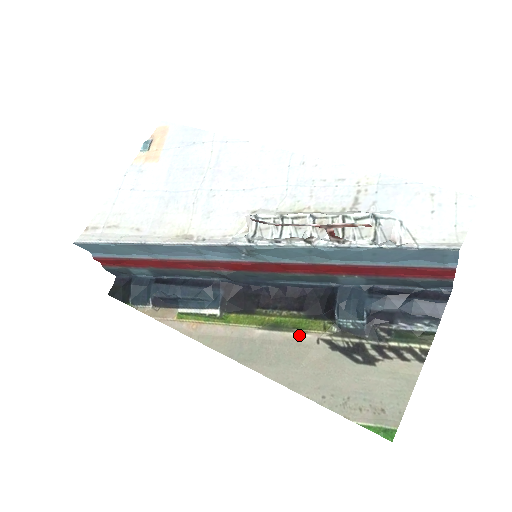
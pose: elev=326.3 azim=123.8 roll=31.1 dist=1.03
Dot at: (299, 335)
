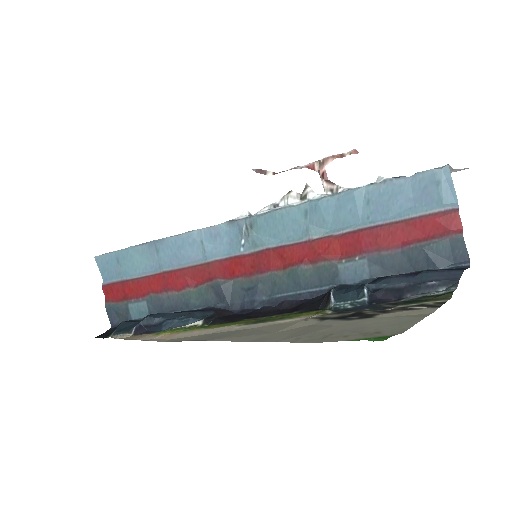
Dot at: (285, 320)
